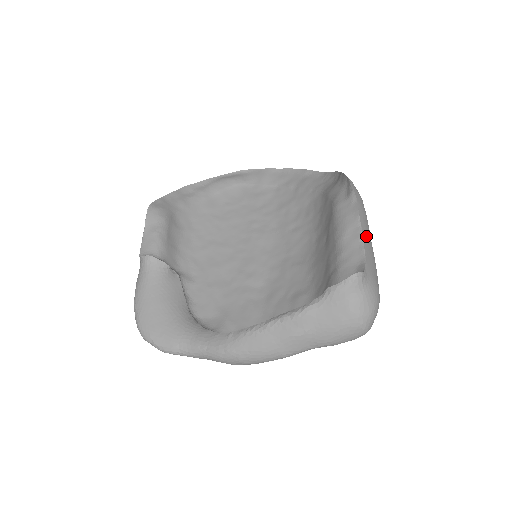
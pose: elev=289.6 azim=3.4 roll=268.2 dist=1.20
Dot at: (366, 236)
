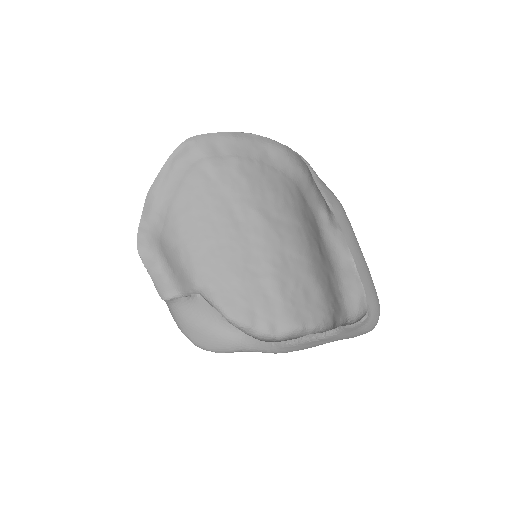
Dot at: (358, 261)
